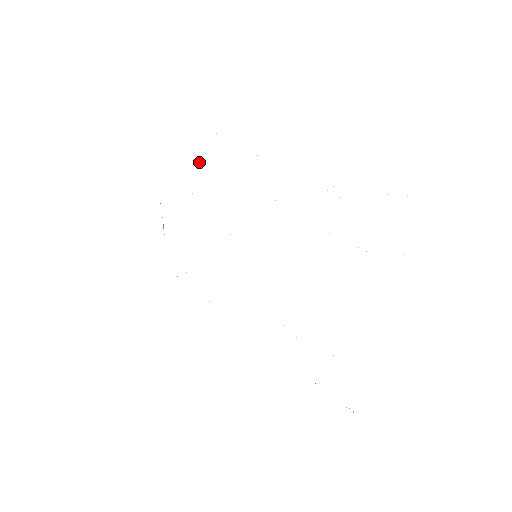
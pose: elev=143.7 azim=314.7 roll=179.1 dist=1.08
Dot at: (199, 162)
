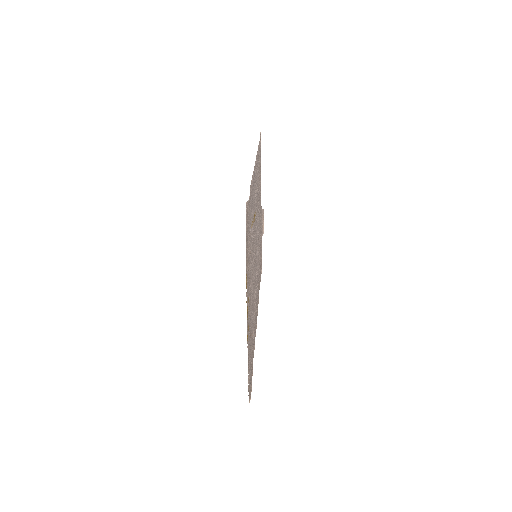
Dot at: (259, 180)
